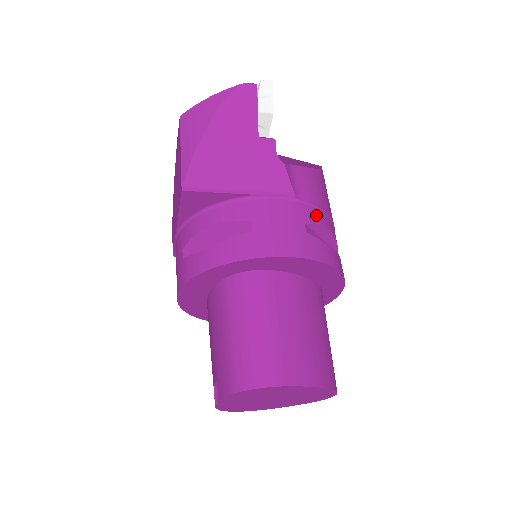
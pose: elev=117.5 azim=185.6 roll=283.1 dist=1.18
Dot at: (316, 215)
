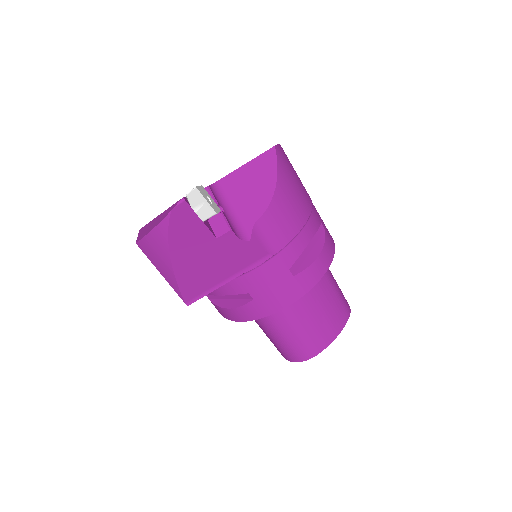
Dot at: (294, 249)
